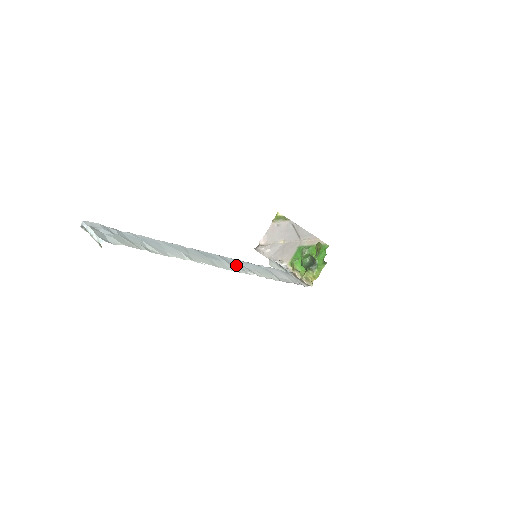
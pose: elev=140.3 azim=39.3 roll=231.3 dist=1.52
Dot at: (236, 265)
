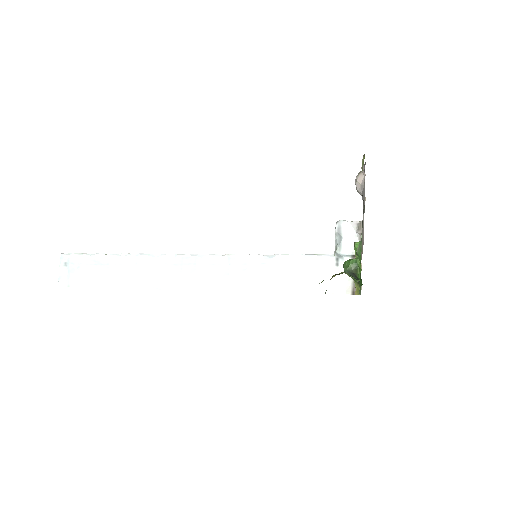
Dot at: (216, 272)
